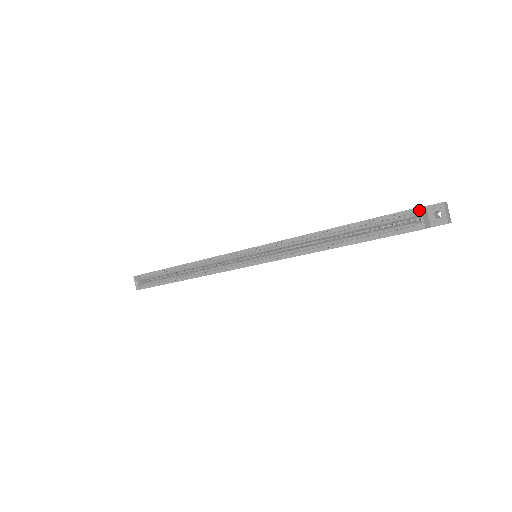
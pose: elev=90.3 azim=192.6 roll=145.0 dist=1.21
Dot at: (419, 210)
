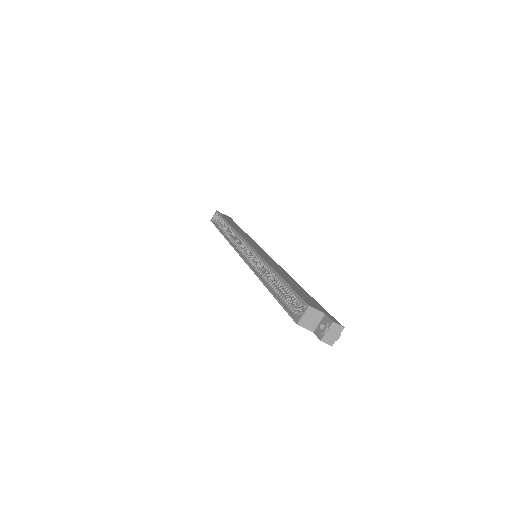
Dot at: (307, 307)
